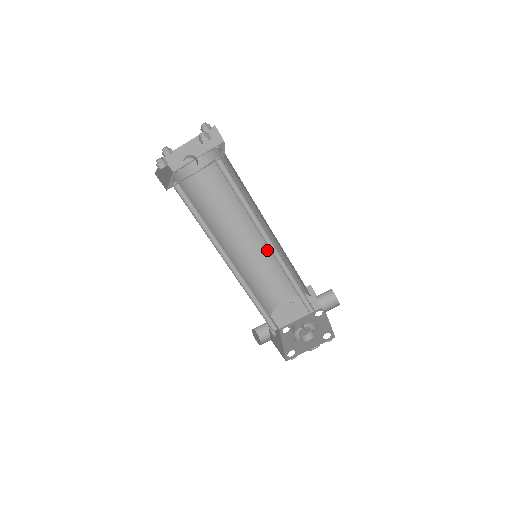
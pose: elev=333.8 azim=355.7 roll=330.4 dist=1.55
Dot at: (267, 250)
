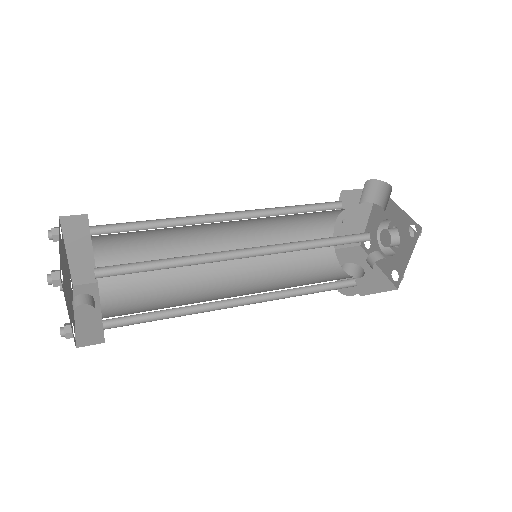
Dot at: (261, 224)
